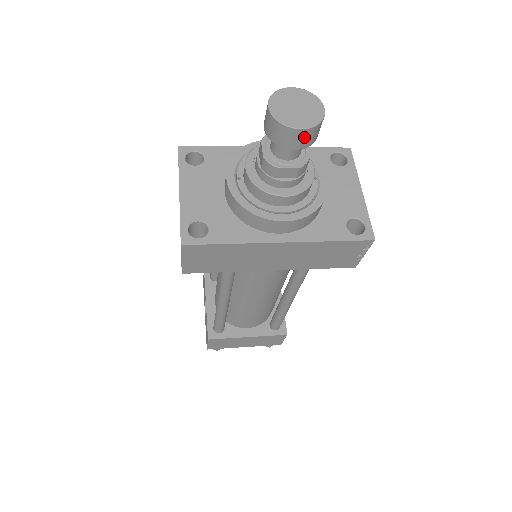
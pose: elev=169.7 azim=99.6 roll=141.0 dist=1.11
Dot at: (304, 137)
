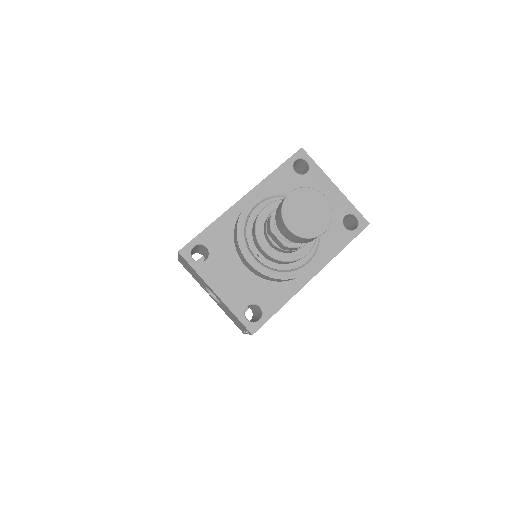
Dot at: occluded
